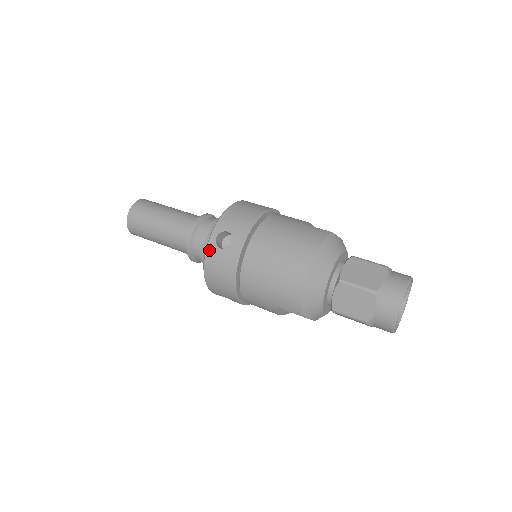
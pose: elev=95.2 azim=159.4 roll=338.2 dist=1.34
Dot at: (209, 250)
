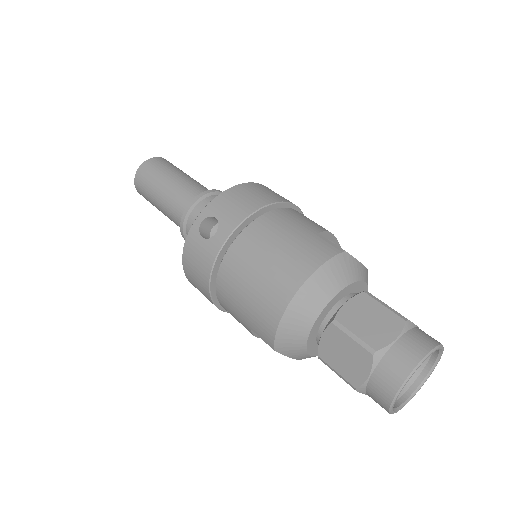
Dot at: (190, 235)
